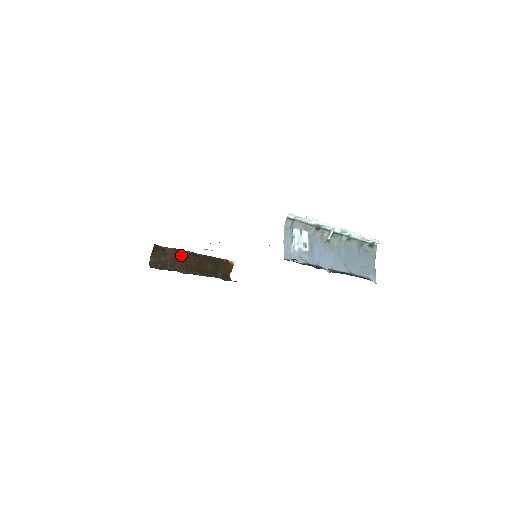
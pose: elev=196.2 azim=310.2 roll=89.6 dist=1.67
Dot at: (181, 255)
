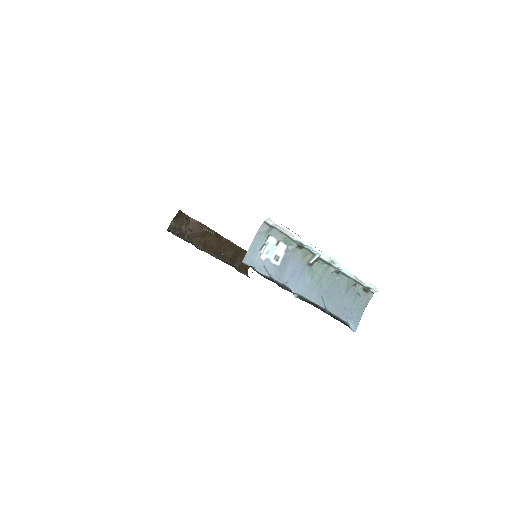
Dot at: (203, 231)
